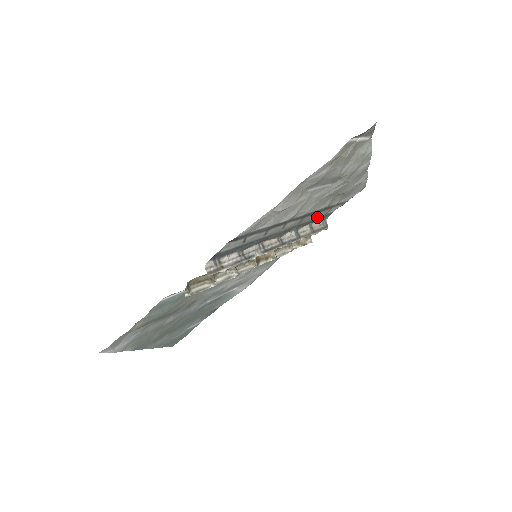
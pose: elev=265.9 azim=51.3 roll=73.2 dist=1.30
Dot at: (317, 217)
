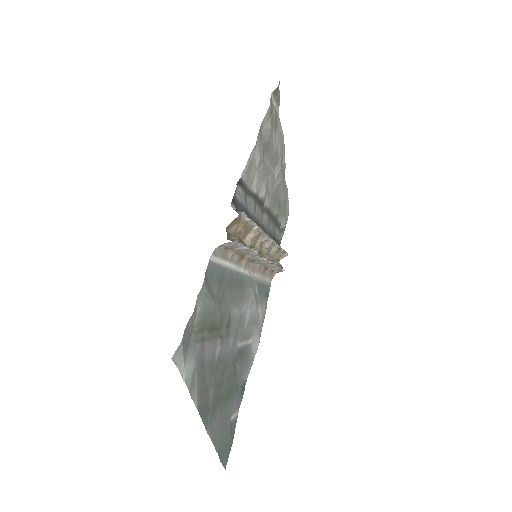
Dot at: (274, 236)
